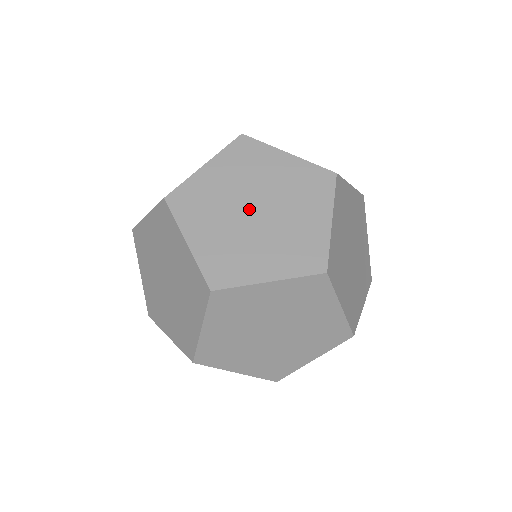
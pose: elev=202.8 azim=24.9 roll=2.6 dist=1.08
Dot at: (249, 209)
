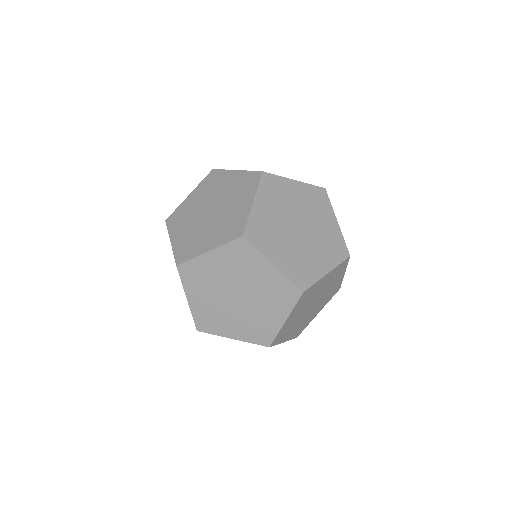
Dot at: (232, 294)
